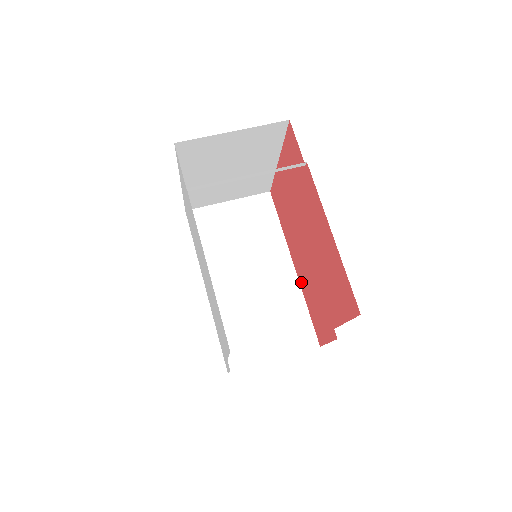
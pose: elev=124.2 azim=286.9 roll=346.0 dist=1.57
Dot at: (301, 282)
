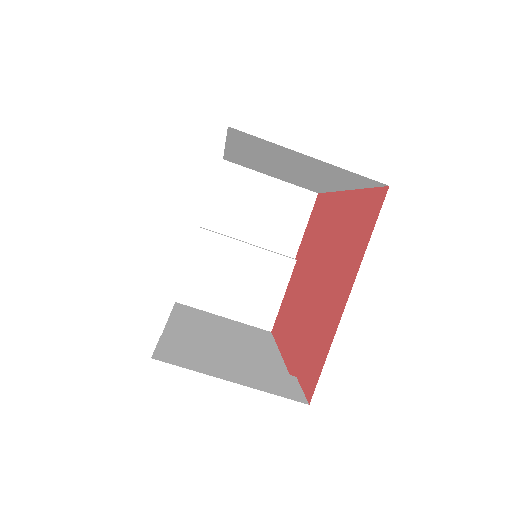
Dot at: (333, 201)
